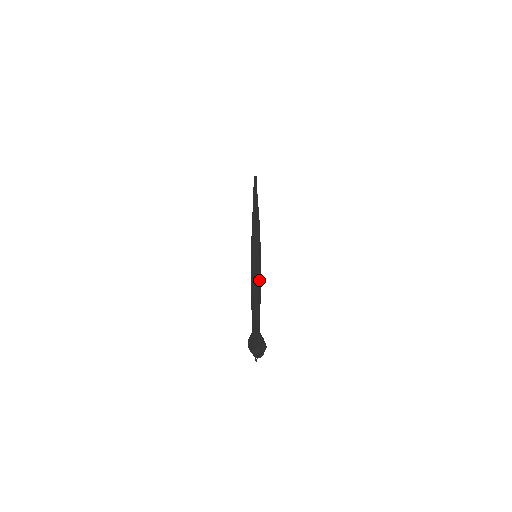
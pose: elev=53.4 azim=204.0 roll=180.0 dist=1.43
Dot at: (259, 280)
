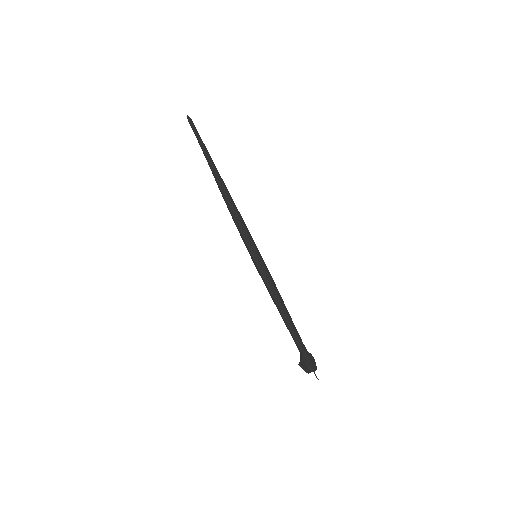
Dot at: (278, 291)
